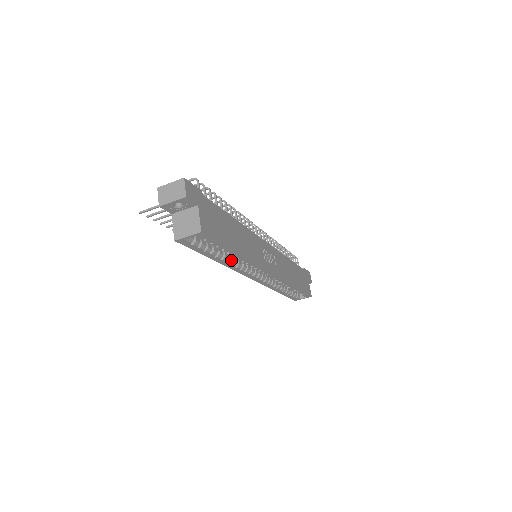
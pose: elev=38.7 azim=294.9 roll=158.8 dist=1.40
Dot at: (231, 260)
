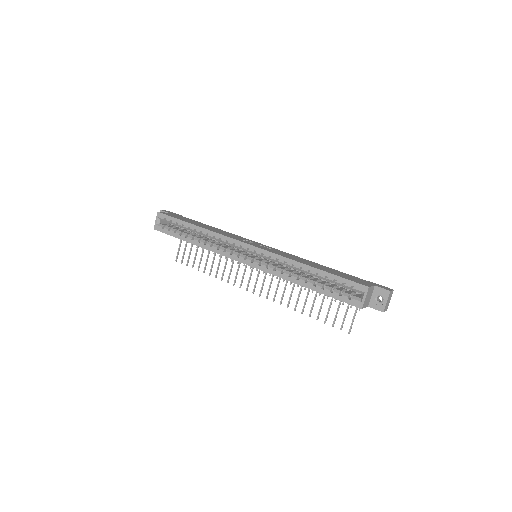
Dot at: (204, 241)
